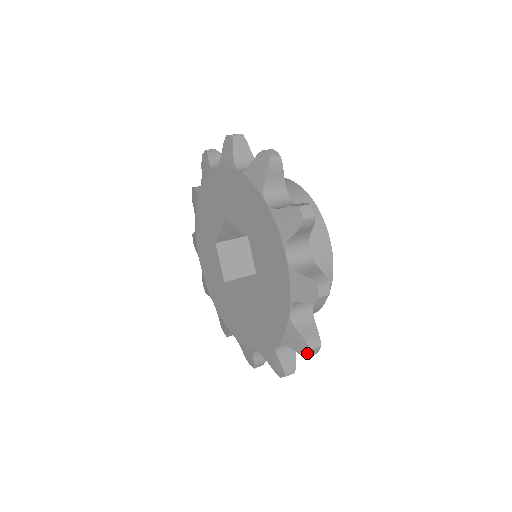
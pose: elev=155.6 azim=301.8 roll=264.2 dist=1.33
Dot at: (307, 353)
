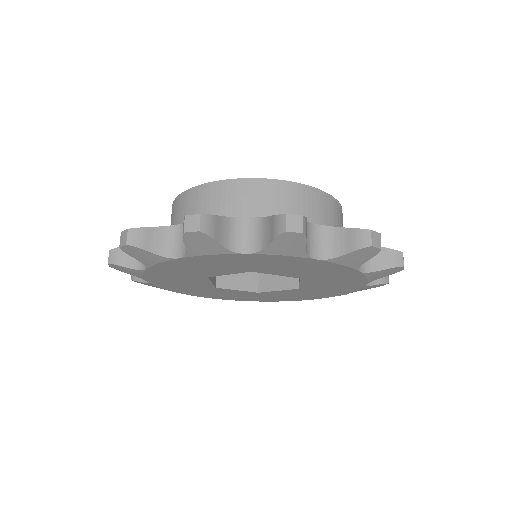
Dot at: (402, 269)
